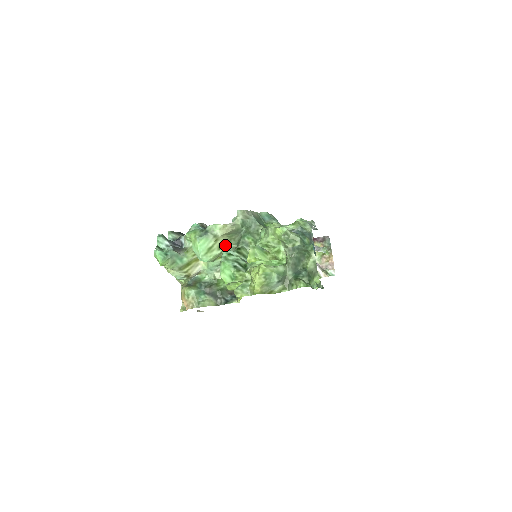
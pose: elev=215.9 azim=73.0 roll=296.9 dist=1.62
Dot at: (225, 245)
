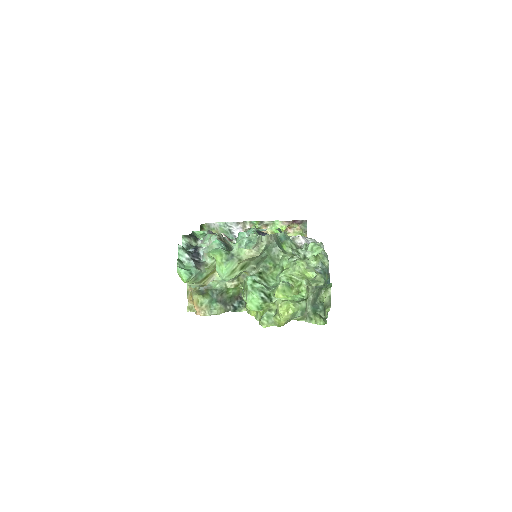
Dot at: (245, 265)
